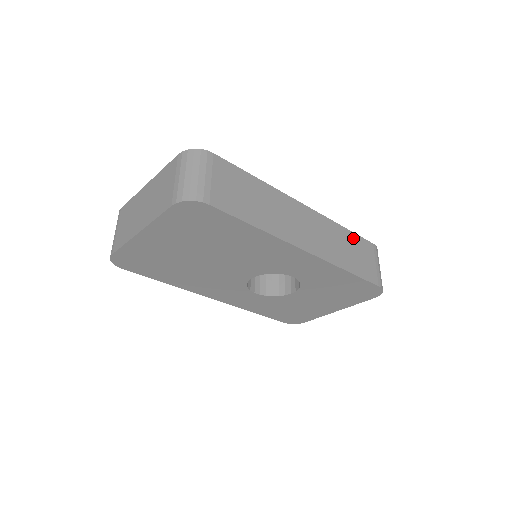
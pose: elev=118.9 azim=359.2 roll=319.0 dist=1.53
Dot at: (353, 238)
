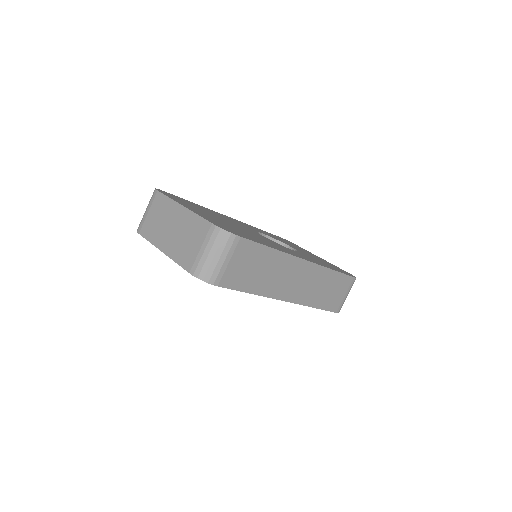
Dot at: (337, 278)
